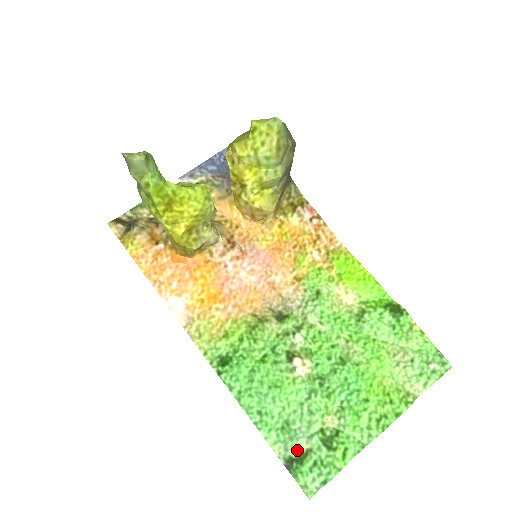
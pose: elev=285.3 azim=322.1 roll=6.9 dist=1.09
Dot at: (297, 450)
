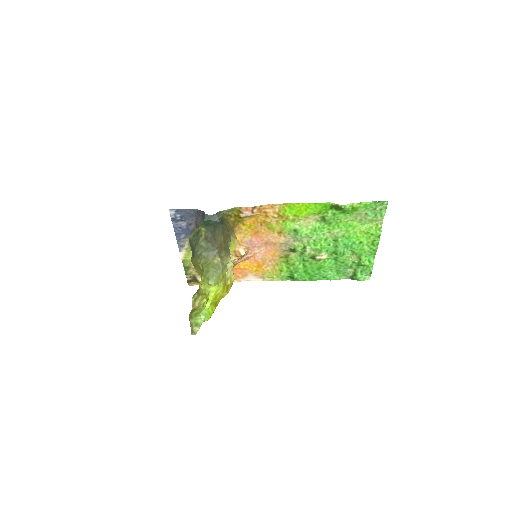
Dot at: (350, 273)
